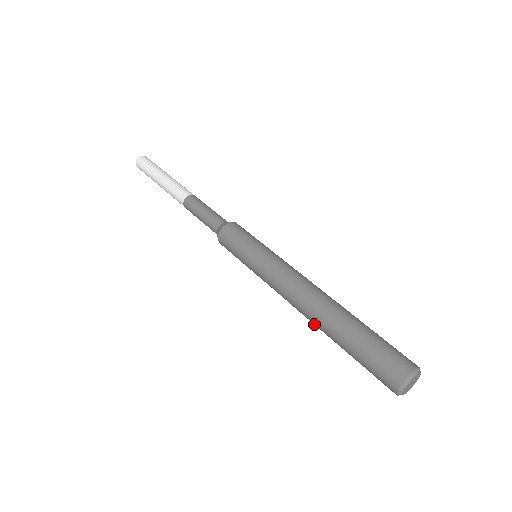
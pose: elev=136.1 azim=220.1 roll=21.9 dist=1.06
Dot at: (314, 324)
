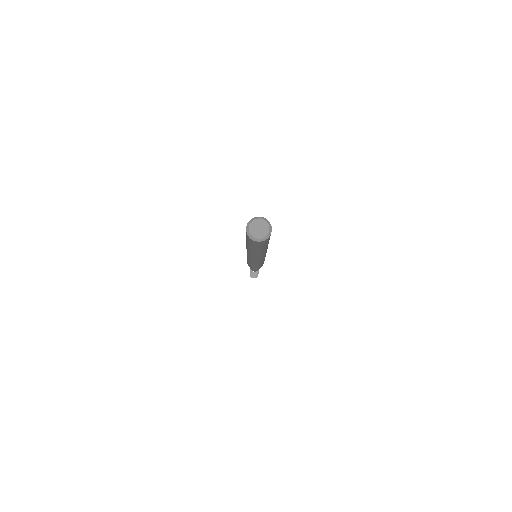
Dot at: (253, 254)
